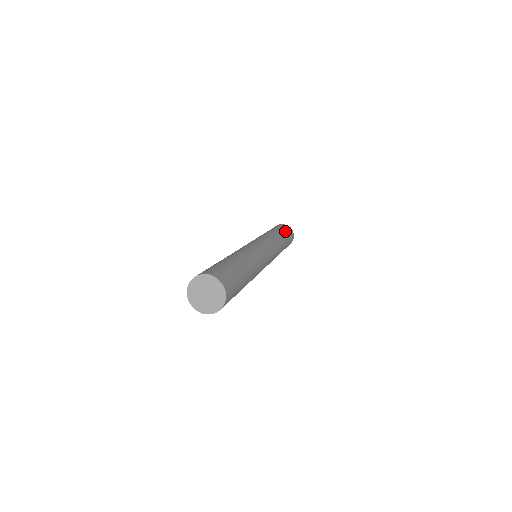
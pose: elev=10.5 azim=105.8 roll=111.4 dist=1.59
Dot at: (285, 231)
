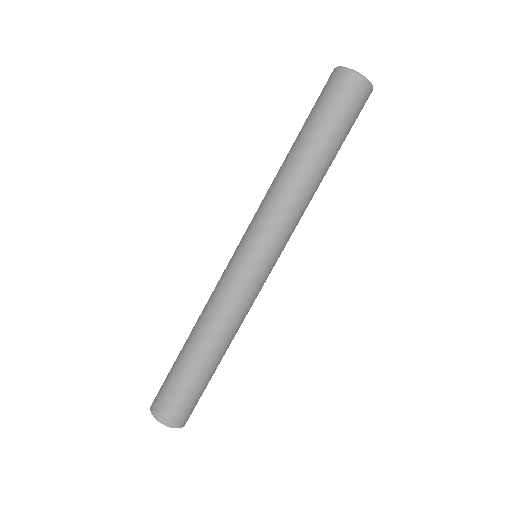
Dot at: (326, 122)
